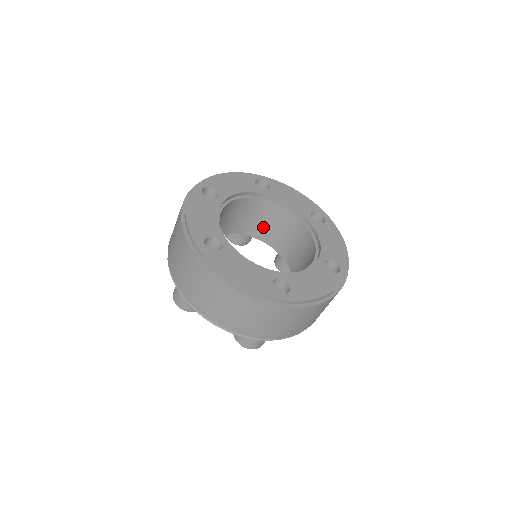
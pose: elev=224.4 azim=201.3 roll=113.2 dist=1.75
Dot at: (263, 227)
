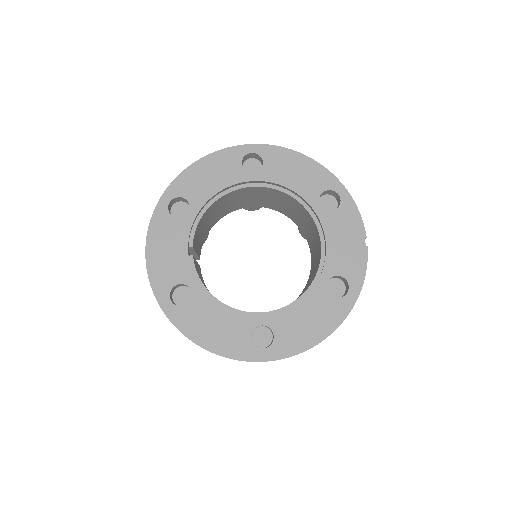
Dot at: (270, 202)
